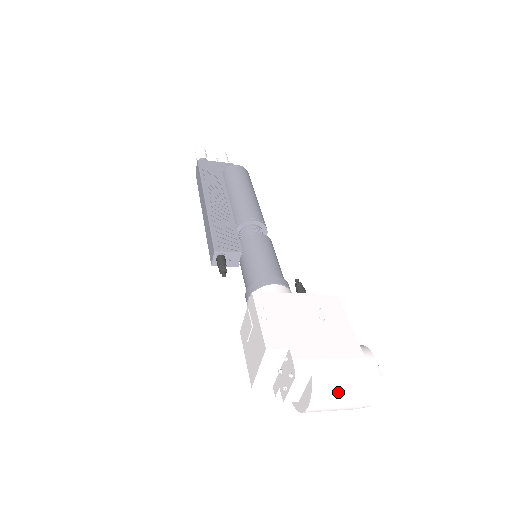
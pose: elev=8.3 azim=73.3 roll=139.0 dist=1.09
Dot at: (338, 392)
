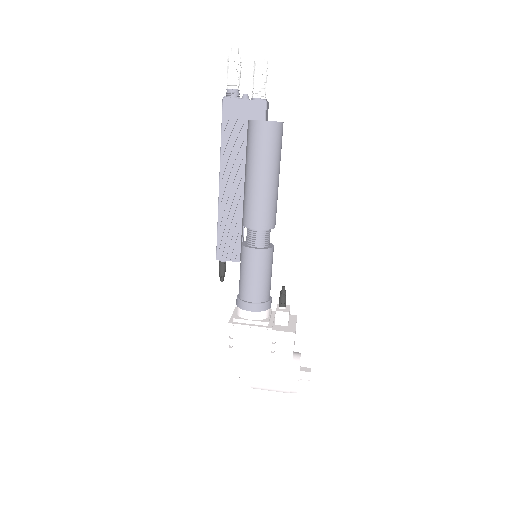
Dot at: (268, 390)
